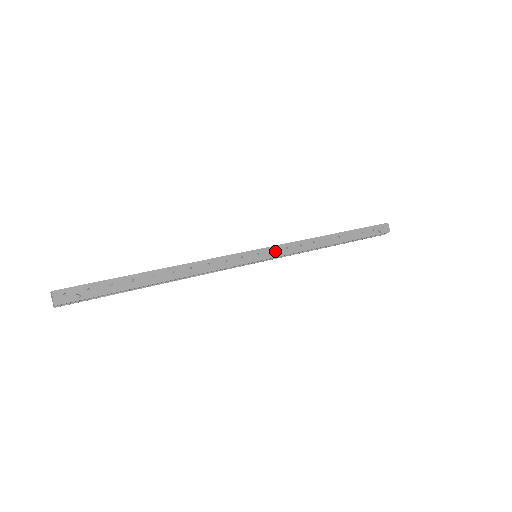
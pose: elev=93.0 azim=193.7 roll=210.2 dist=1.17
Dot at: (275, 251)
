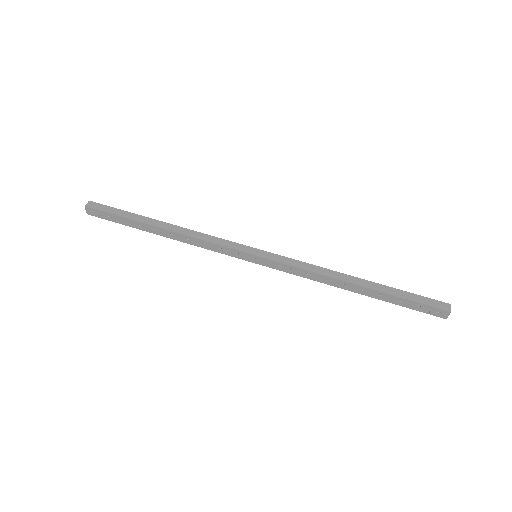
Dot at: (274, 264)
